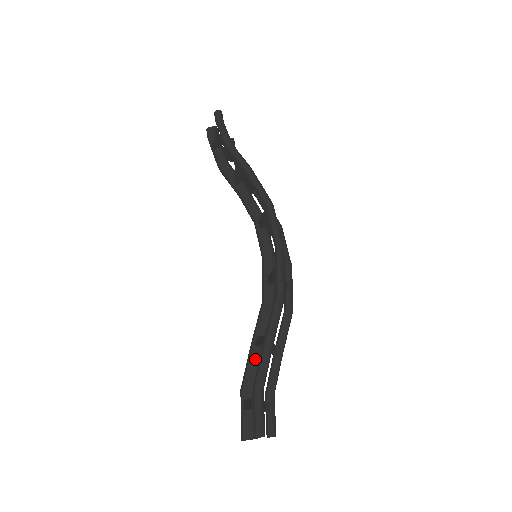
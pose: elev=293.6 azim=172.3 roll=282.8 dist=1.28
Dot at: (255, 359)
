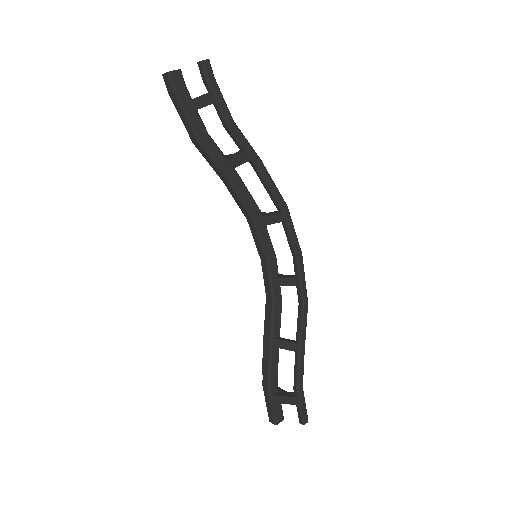
Dot at: (276, 359)
